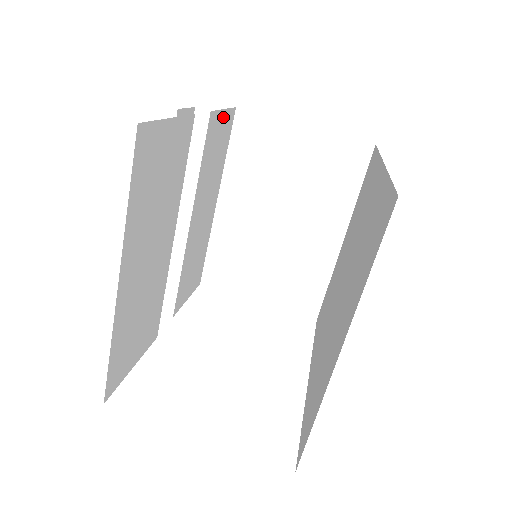
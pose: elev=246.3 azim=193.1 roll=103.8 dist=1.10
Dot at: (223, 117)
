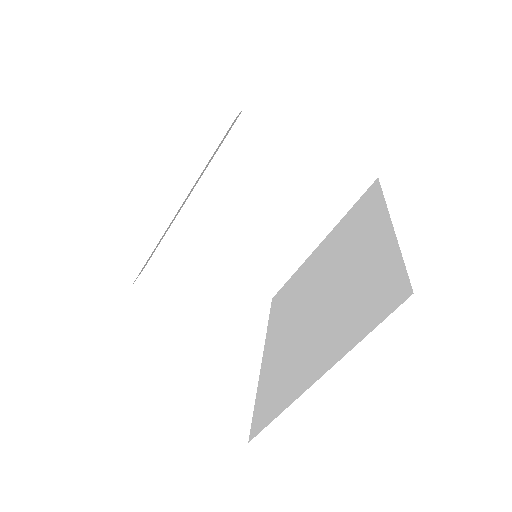
Dot at: occluded
